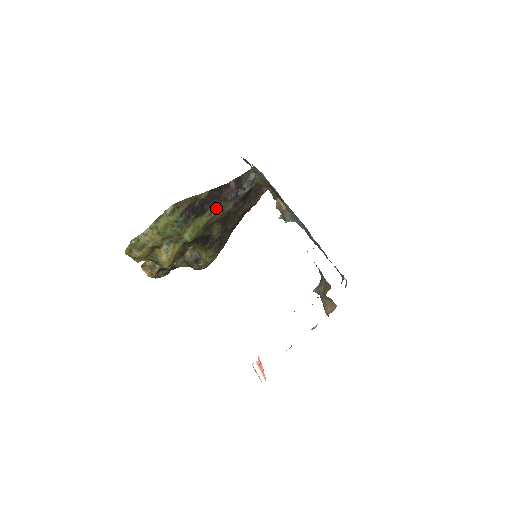
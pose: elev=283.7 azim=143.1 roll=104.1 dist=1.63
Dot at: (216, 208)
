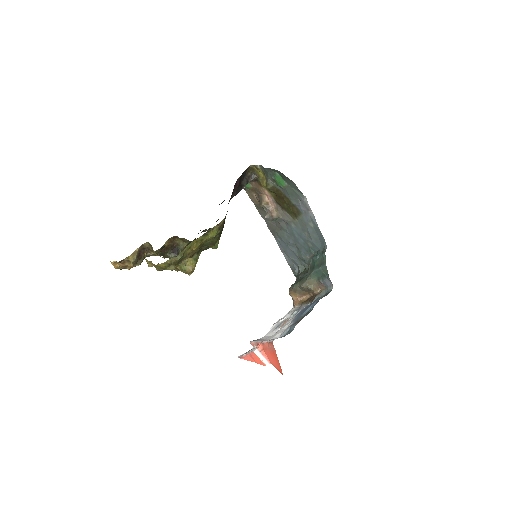
Dot at: occluded
